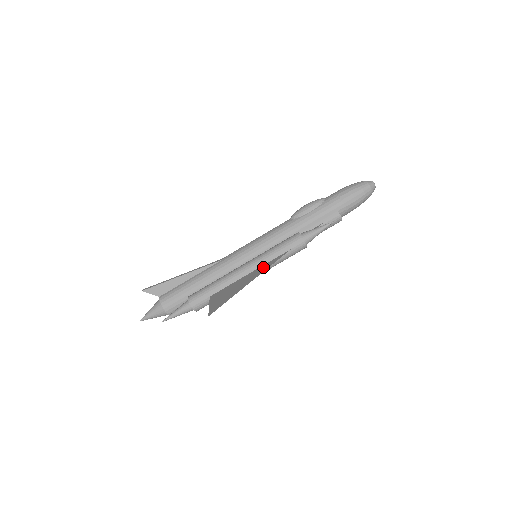
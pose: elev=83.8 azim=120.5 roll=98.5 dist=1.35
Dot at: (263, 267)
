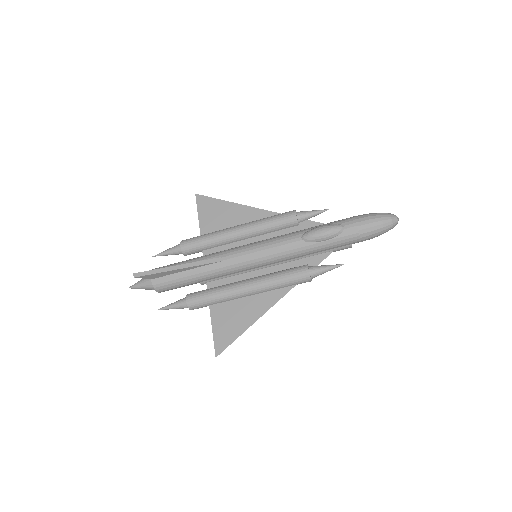
Dot at: (267, 298)
